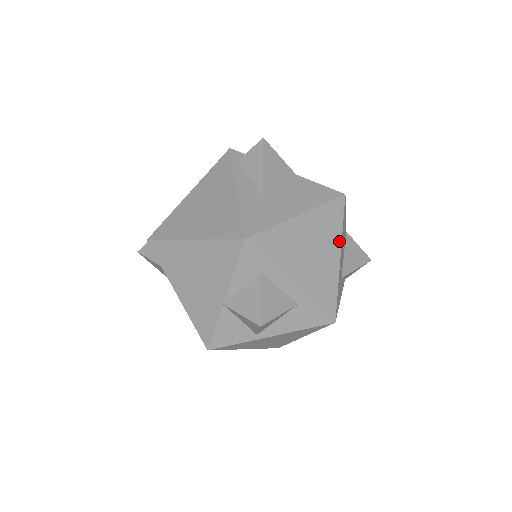
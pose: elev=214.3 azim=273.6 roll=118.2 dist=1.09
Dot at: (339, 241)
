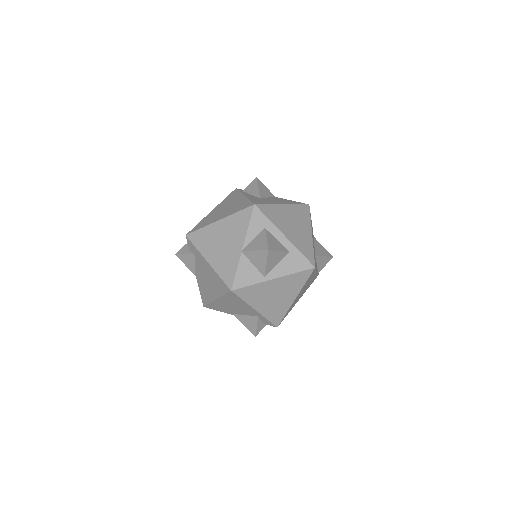
Dot at: (310, 226)
